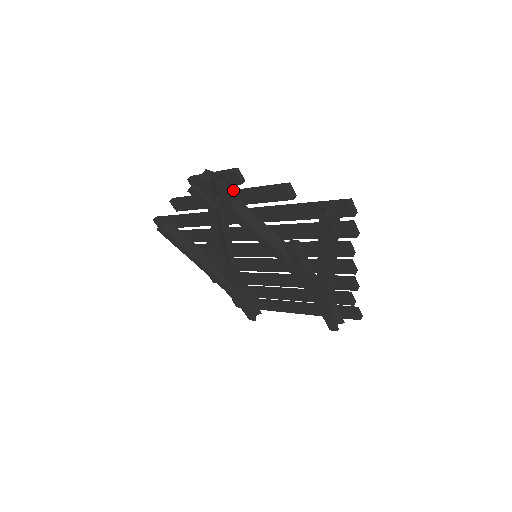
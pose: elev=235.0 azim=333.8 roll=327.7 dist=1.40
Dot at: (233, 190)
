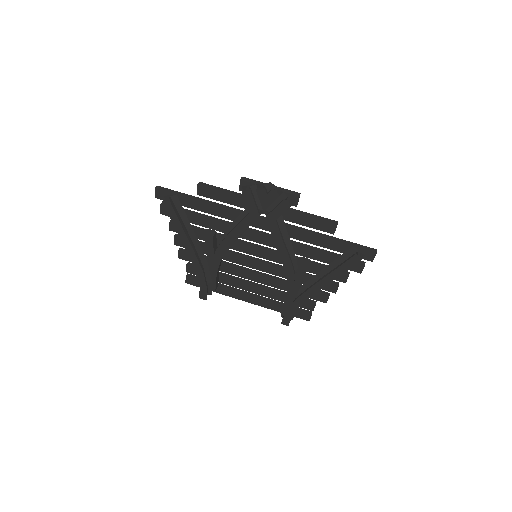
Dot at: occluded
